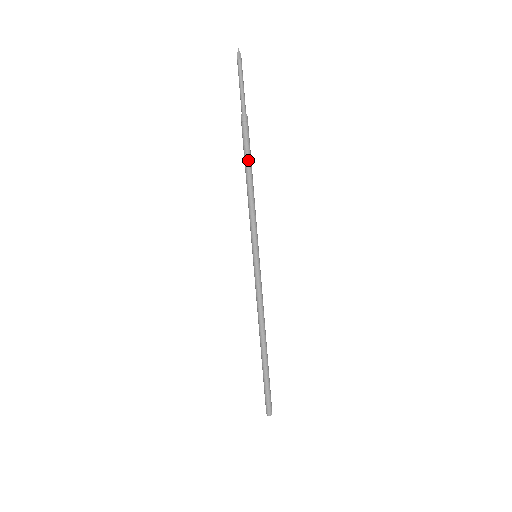
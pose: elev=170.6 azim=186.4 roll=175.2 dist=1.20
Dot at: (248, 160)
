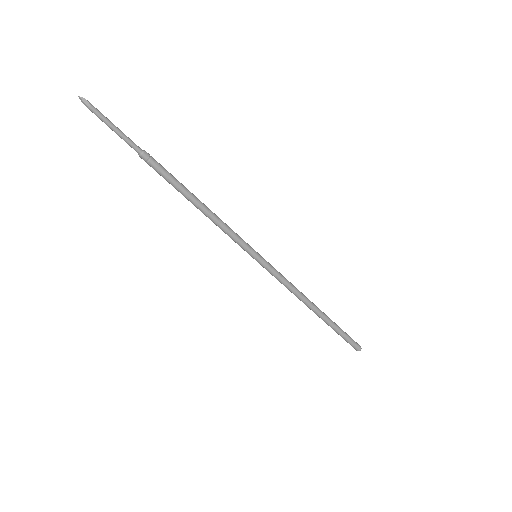
Dot at: (180, 190)
